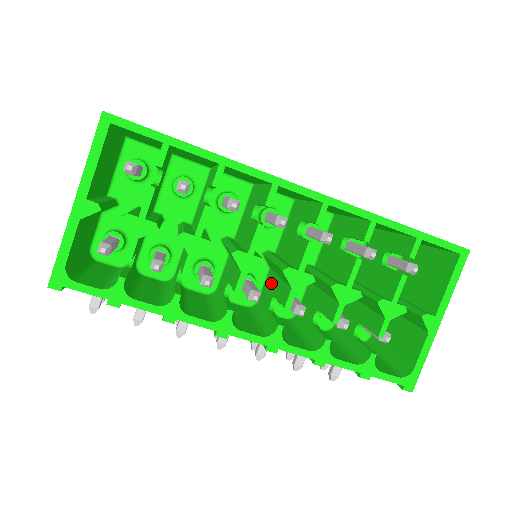
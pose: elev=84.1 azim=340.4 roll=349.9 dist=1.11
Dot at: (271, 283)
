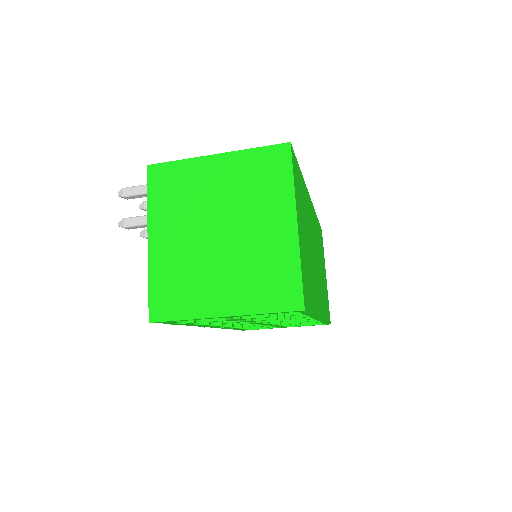
Dot at: occluded
